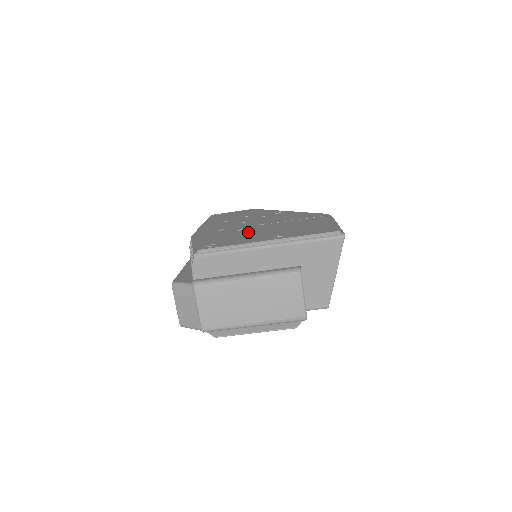
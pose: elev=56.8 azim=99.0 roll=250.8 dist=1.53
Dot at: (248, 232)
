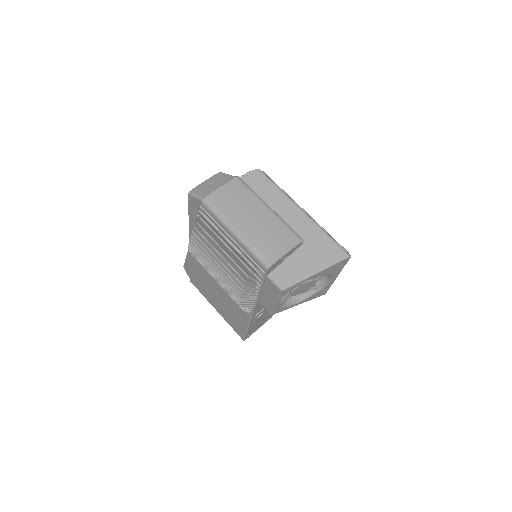
Dot at: occluded
